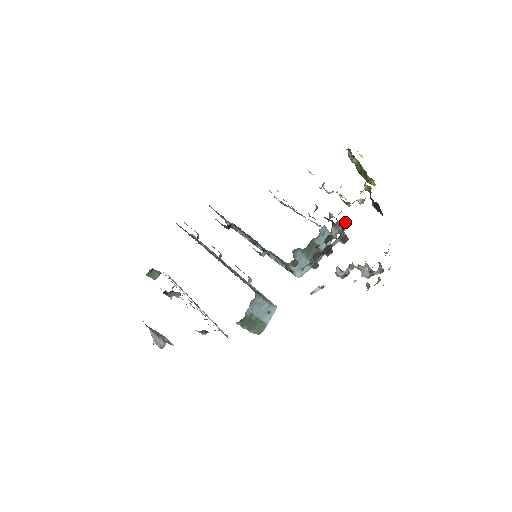
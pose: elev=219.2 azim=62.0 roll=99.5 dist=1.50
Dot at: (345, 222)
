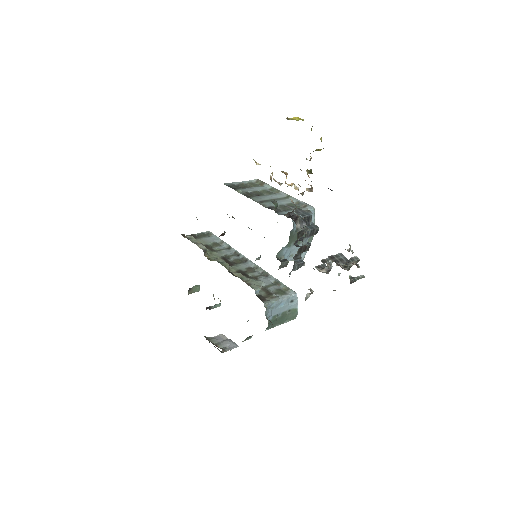
Dot at: (305, 216)
